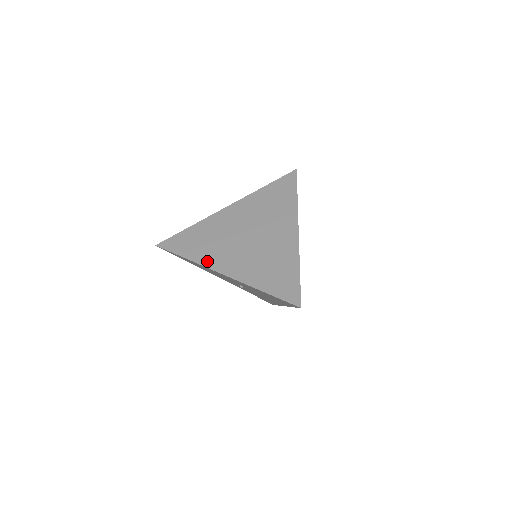
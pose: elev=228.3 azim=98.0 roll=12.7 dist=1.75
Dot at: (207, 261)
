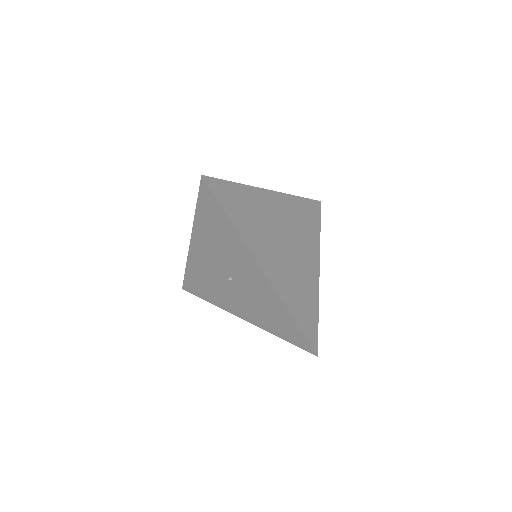
Dot at: (251, 243)
